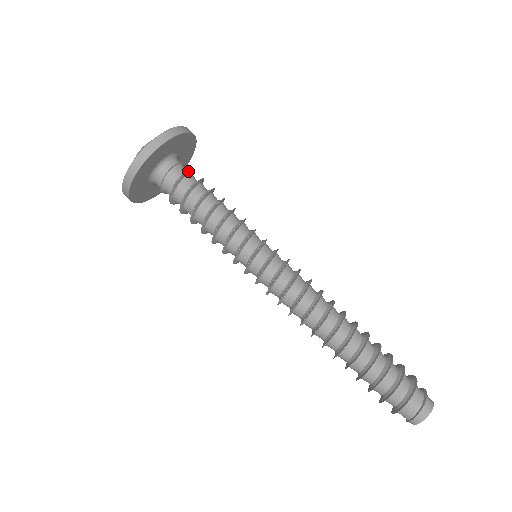
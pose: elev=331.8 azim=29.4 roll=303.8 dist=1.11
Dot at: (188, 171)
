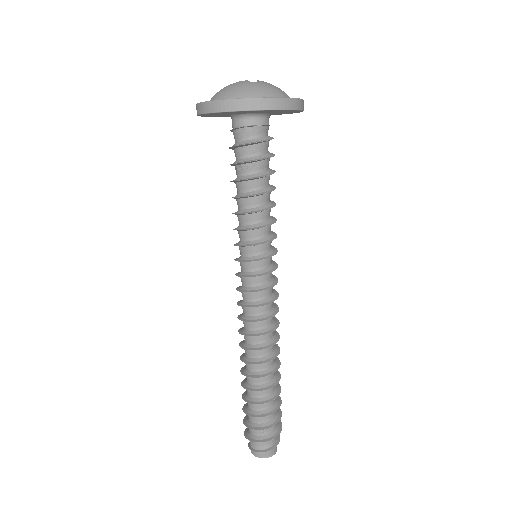
Dot at: (260, 142)
